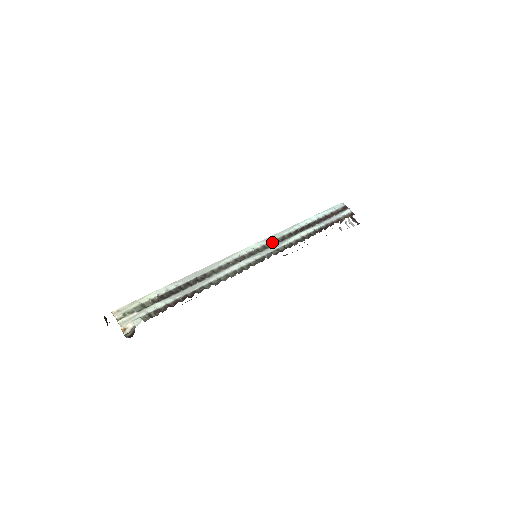
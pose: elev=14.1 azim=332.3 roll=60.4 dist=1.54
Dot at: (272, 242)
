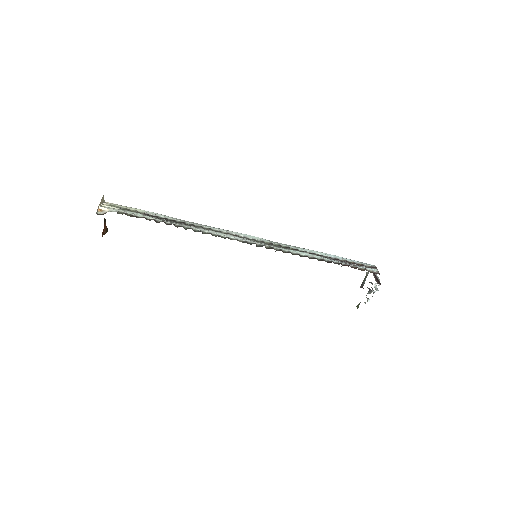
Dot at: (274, 244)
